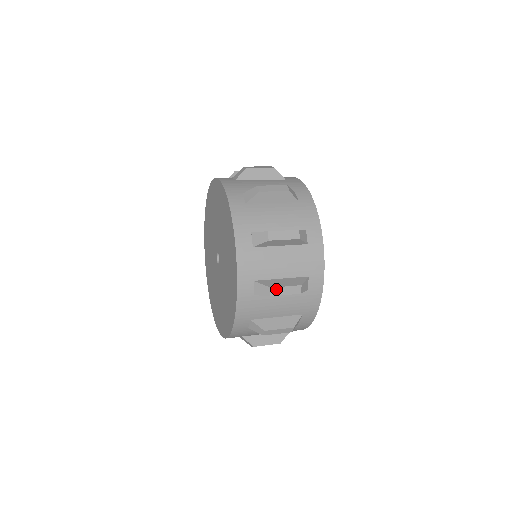
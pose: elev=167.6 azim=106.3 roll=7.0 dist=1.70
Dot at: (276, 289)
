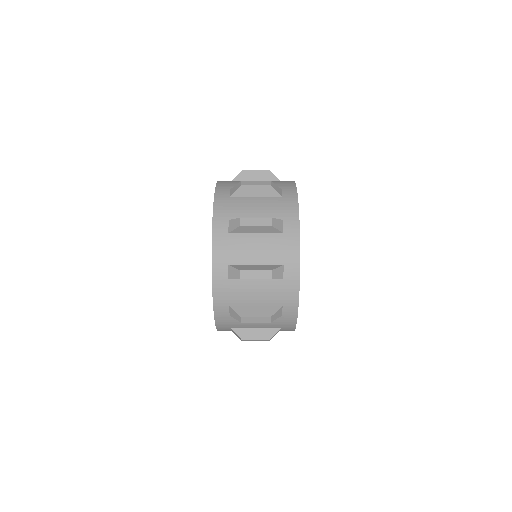
Dot at: (247, 340)
